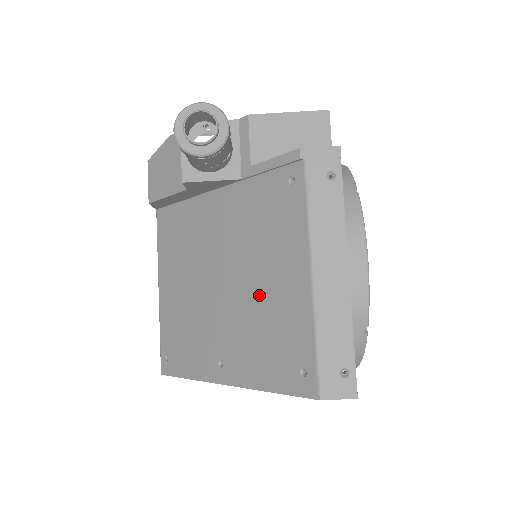
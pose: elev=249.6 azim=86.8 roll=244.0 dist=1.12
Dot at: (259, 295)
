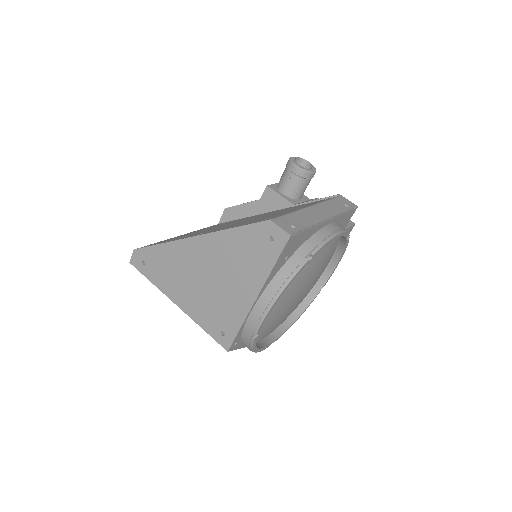
Dot at: occluded
